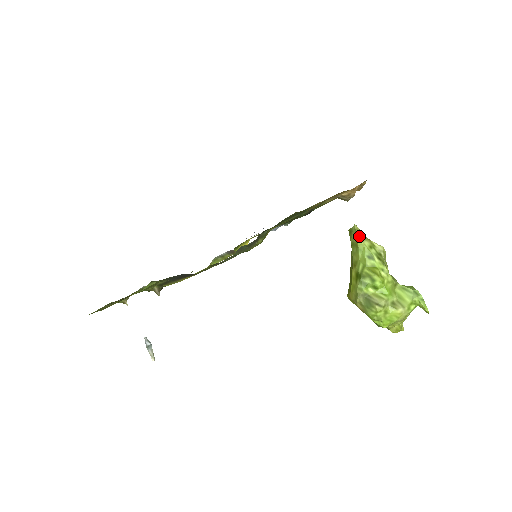
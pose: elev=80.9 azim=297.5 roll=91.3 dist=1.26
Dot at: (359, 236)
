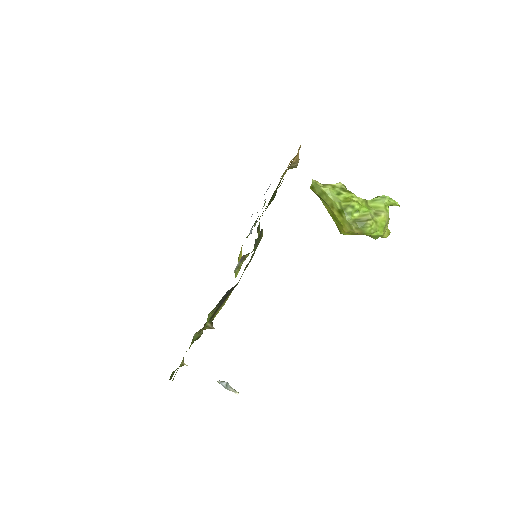
Dot at: (321, 186)
